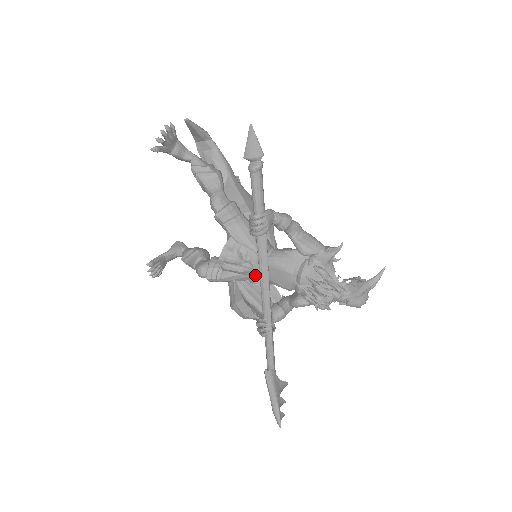
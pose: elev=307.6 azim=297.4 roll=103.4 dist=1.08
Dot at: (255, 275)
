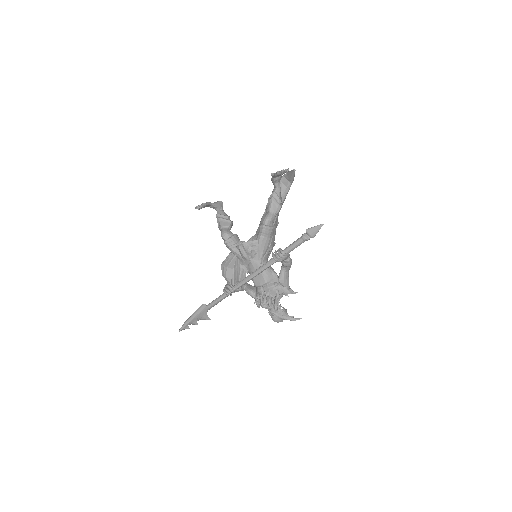
Dot at: (247, 264)
